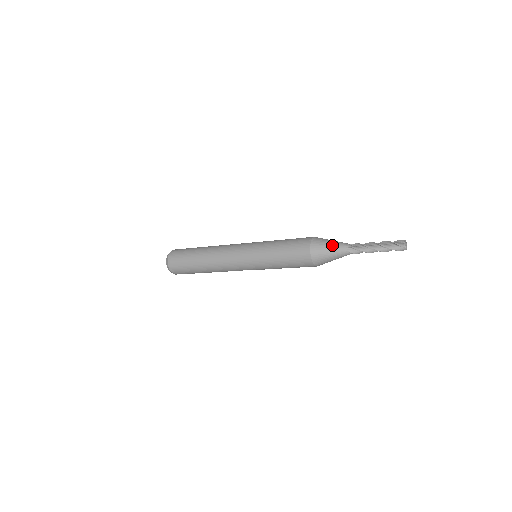
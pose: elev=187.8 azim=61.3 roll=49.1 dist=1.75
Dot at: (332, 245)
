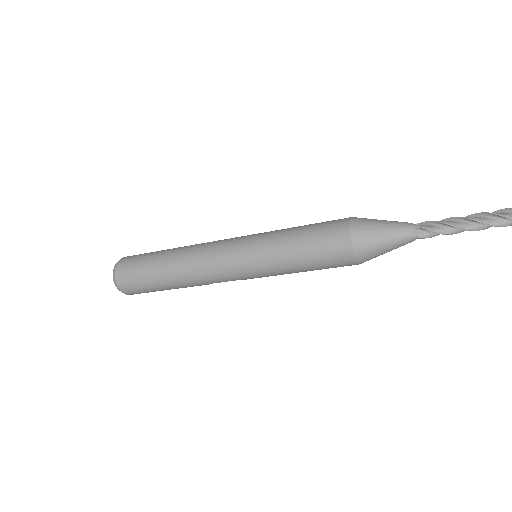
Dot at: (386, 227)
